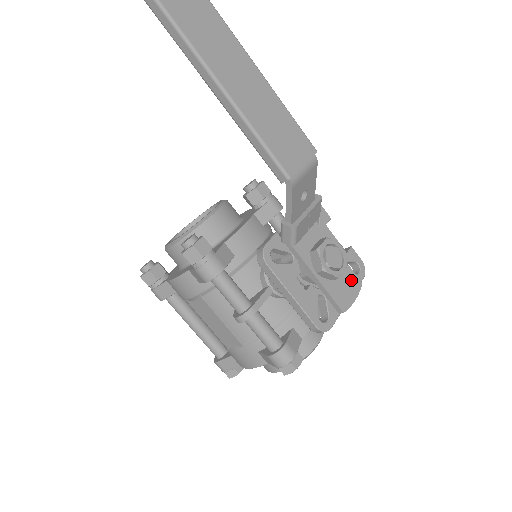
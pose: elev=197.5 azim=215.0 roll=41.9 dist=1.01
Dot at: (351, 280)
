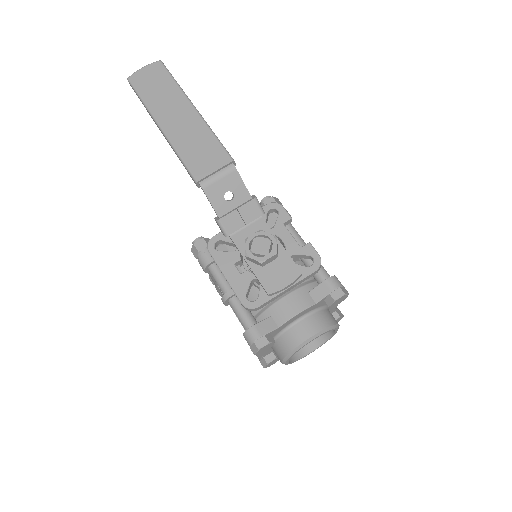
Dot at: (288, 269)
